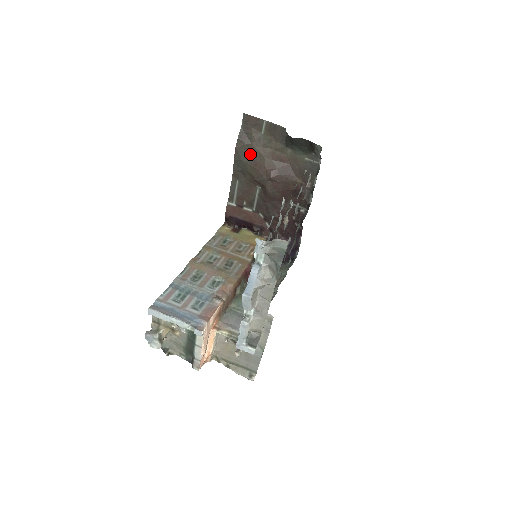
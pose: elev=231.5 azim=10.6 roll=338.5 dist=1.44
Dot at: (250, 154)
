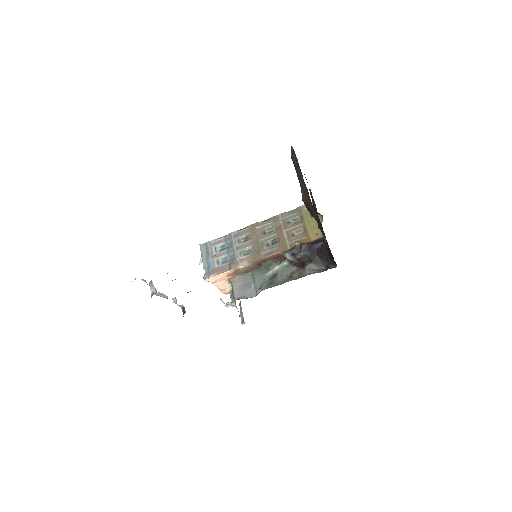
Dot at: (296, 170)
